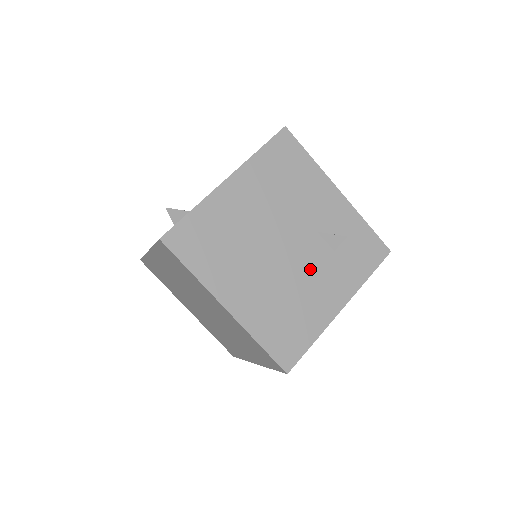
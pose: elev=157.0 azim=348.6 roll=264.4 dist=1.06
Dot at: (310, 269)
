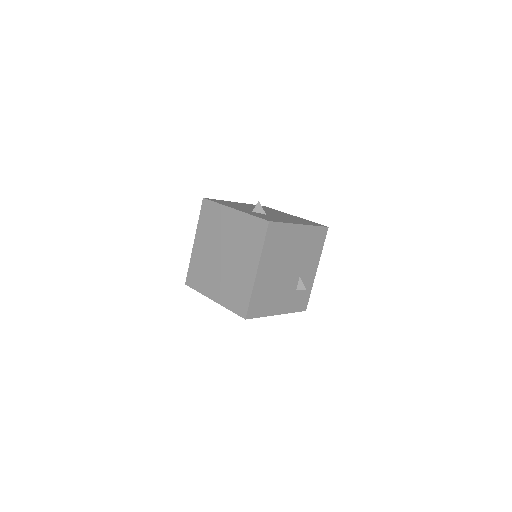
Dot at: (286, 288)
